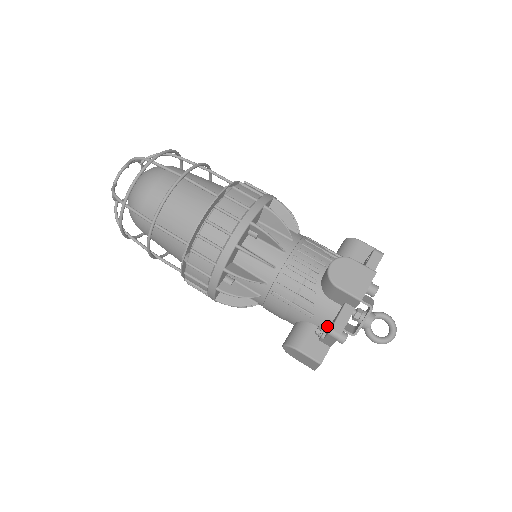
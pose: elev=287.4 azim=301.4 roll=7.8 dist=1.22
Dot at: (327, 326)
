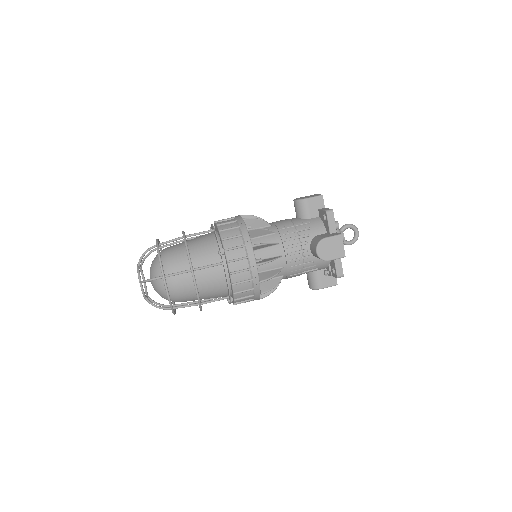
Dot at: (329, 269)
